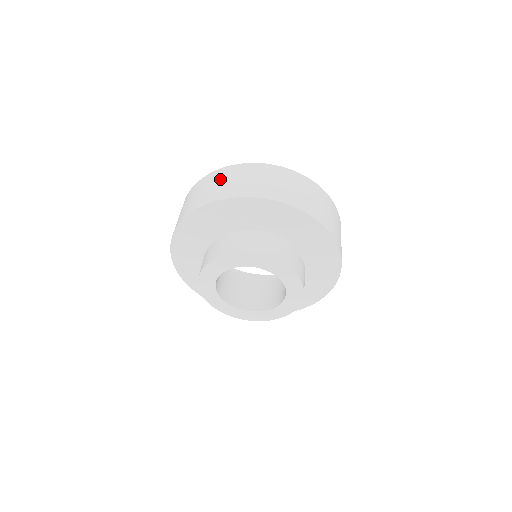
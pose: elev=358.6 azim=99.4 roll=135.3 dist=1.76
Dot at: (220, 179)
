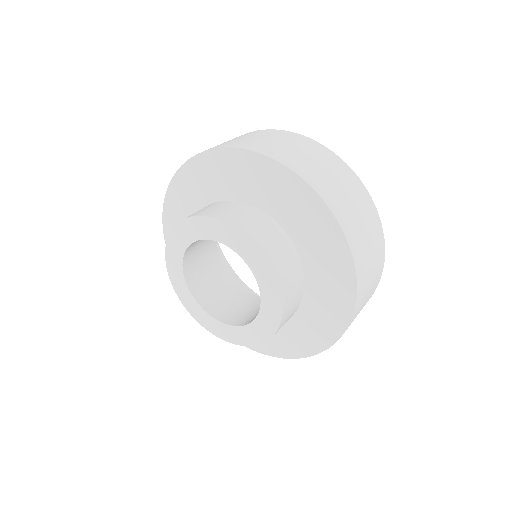
Dot at: occluded
